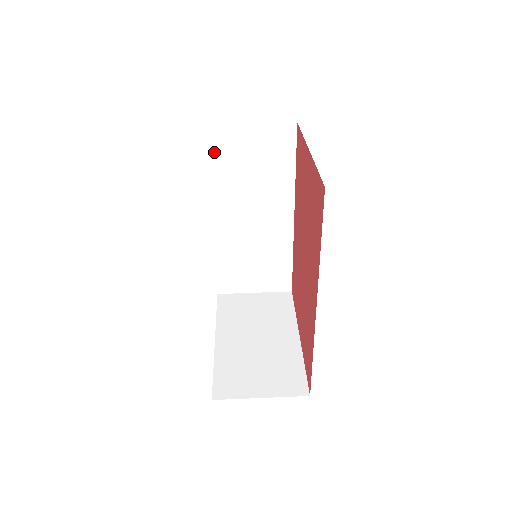
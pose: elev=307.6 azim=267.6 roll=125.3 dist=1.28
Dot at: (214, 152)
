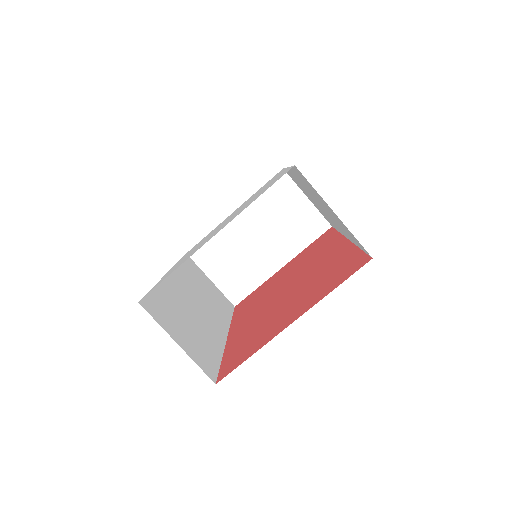
Dot at: occluded
